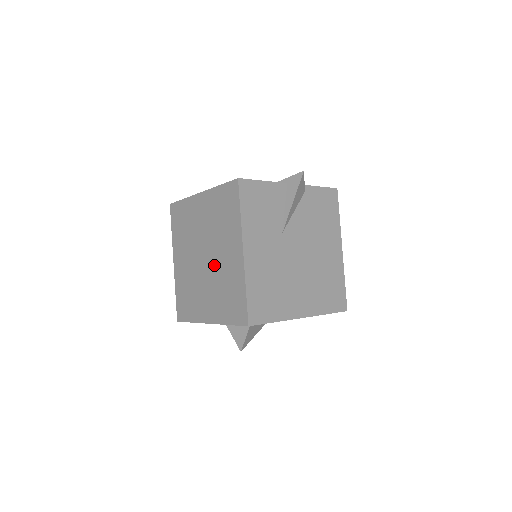
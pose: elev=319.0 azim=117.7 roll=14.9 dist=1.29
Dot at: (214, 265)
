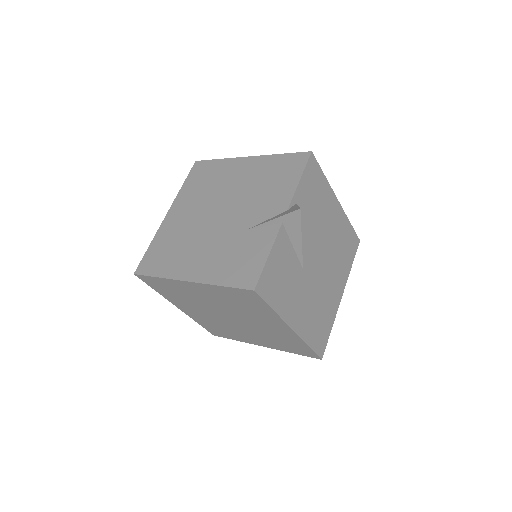
Dot at: (250, 325)
